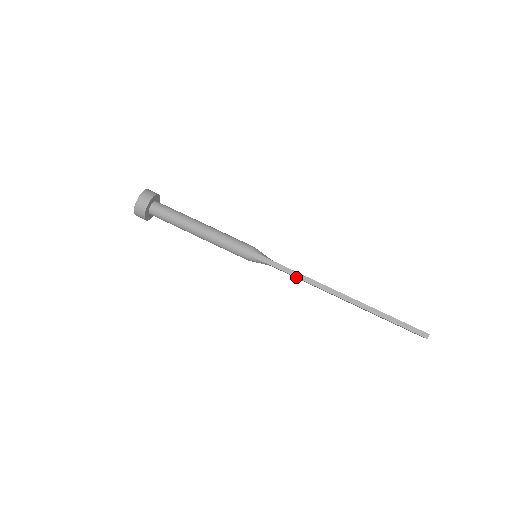
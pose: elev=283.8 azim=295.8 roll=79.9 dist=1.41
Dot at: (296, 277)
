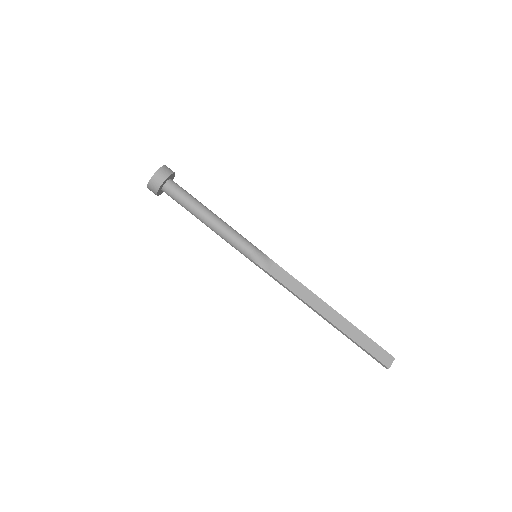
Dot at: occluded
